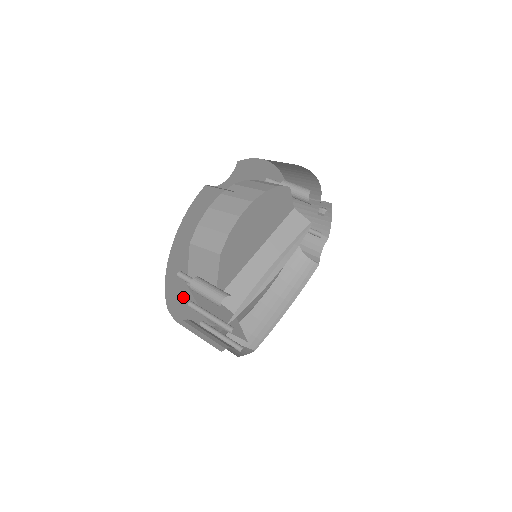
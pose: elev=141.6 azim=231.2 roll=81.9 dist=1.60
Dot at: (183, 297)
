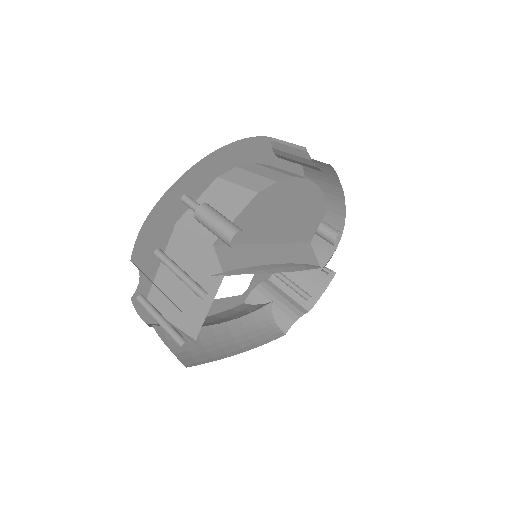
Dot at: (161, 233)
